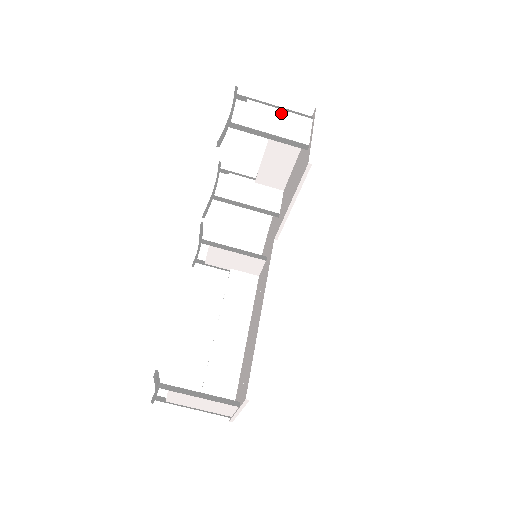
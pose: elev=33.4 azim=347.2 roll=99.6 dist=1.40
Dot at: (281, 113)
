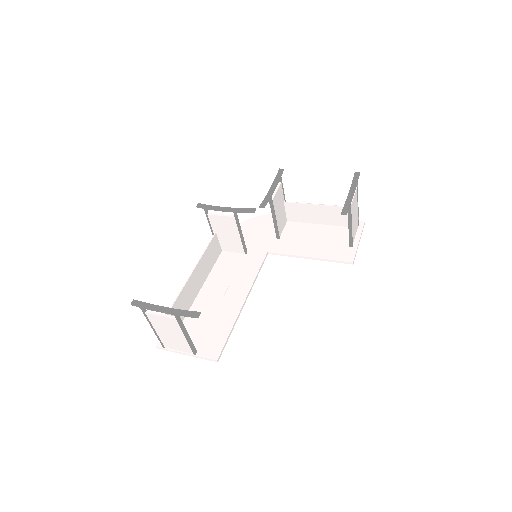
Dot at: (357, 211)
